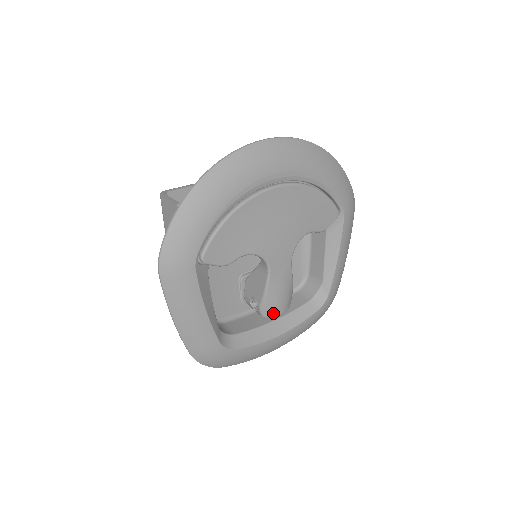
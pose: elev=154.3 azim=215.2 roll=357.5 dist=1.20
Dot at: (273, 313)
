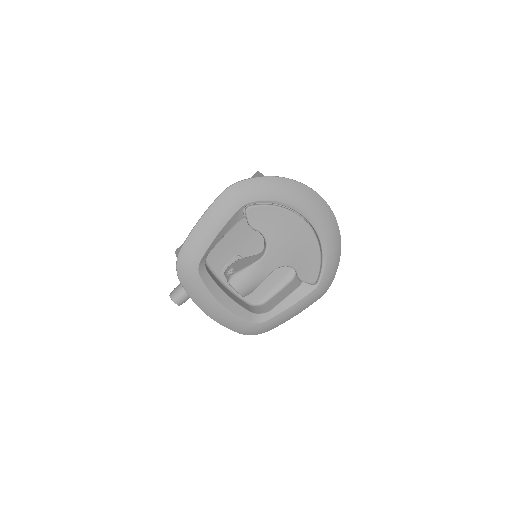
Dot at: (236, 285)
